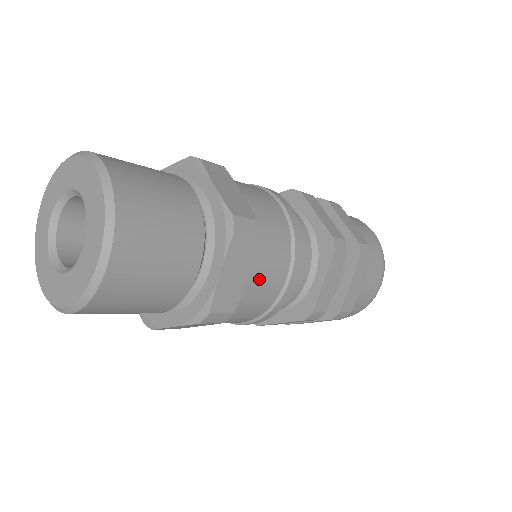
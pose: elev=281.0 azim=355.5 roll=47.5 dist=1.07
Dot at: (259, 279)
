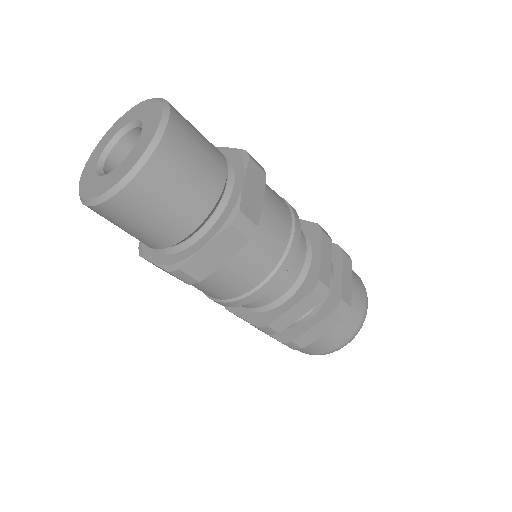
Dot at: (271, 213)
